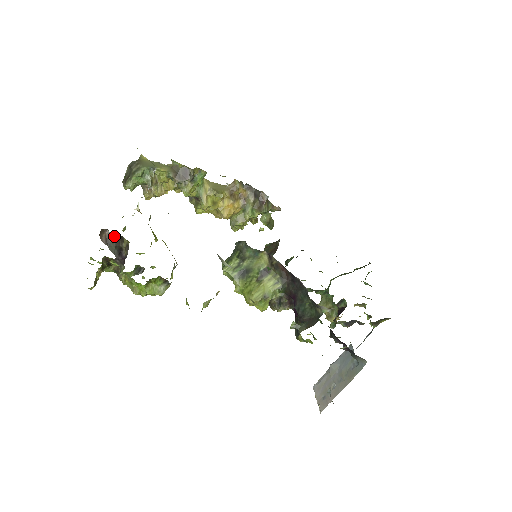
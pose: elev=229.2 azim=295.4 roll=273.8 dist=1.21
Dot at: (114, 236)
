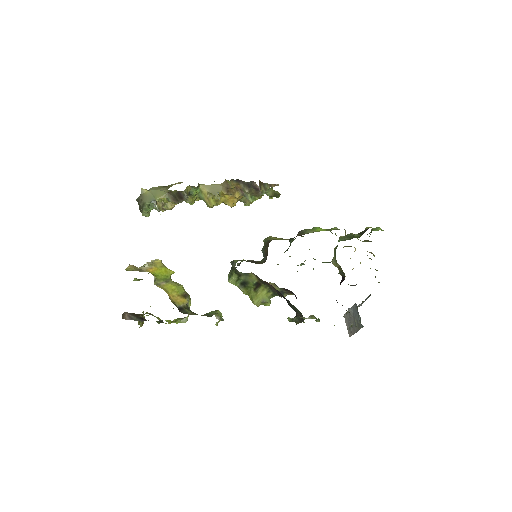
Dot at: (132, 314)
